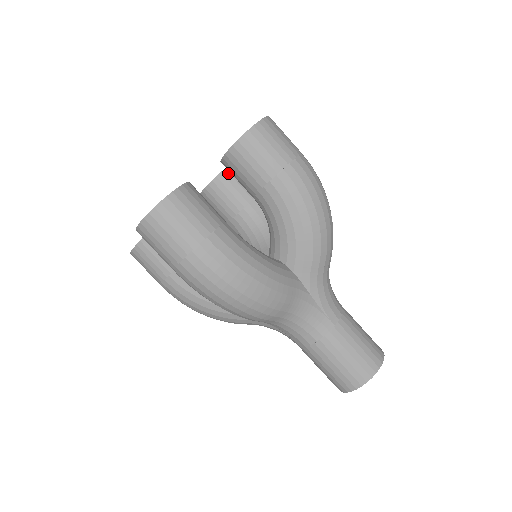
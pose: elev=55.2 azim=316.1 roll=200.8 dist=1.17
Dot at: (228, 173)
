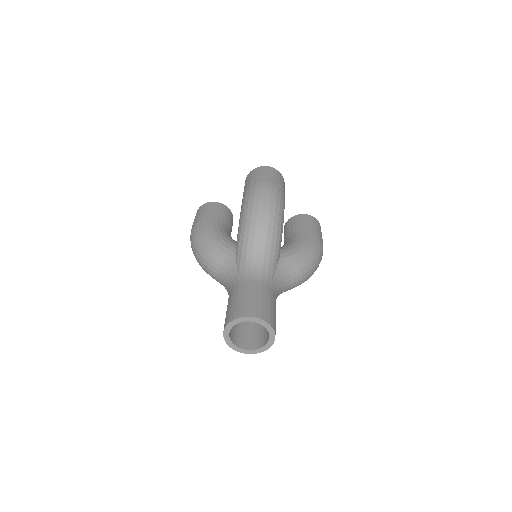
Dot at: occluded
